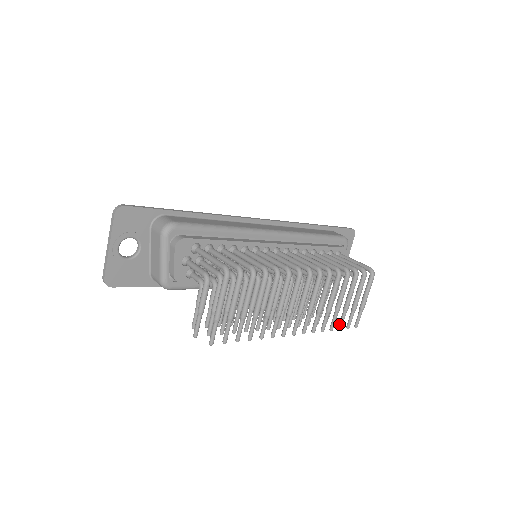
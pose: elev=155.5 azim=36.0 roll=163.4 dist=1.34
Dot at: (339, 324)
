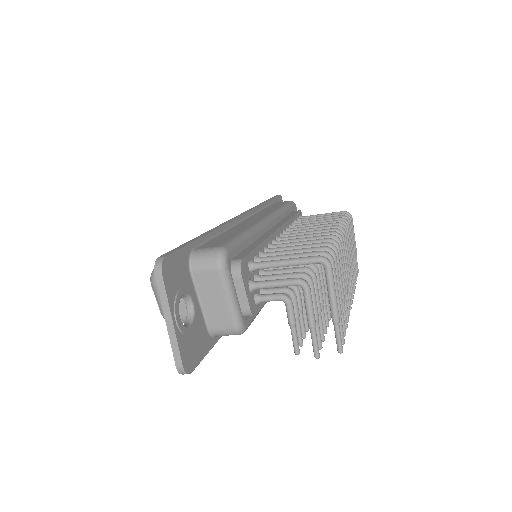
Dot at: occluded
